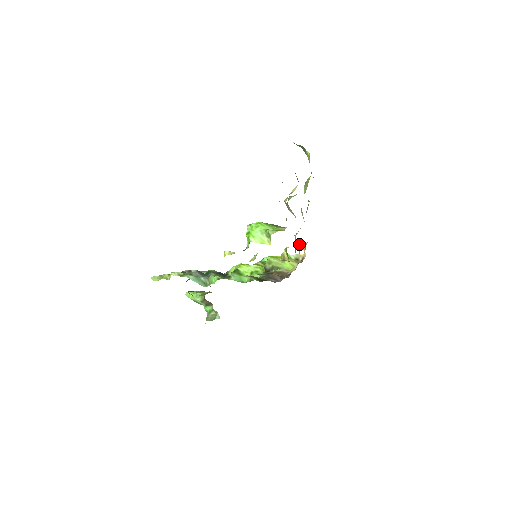
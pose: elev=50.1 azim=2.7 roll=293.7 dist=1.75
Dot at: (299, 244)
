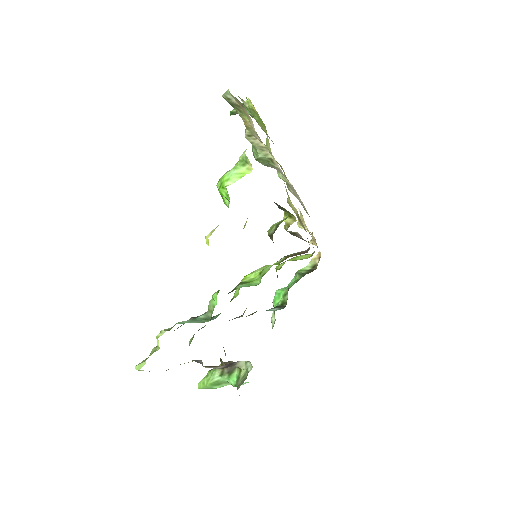
Dot at: occluded
